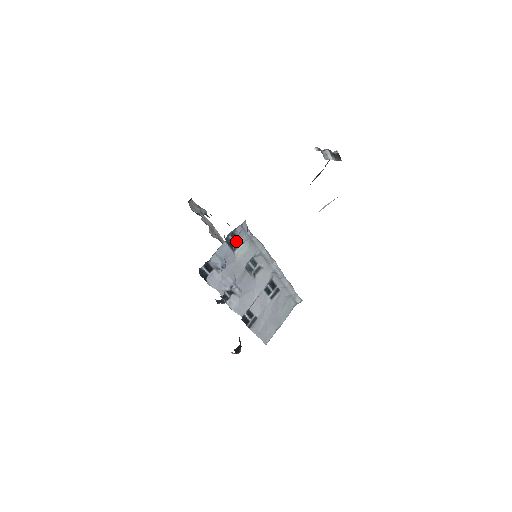
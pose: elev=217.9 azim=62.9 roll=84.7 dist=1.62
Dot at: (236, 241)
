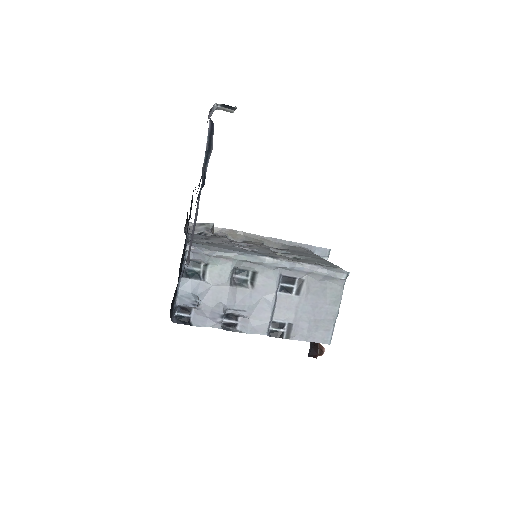
Dot at: (200, 266)
